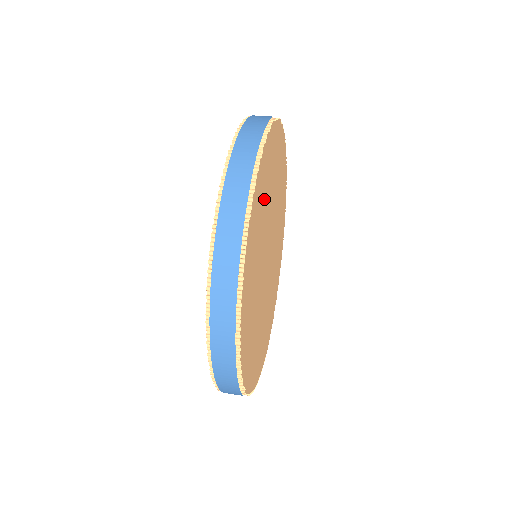
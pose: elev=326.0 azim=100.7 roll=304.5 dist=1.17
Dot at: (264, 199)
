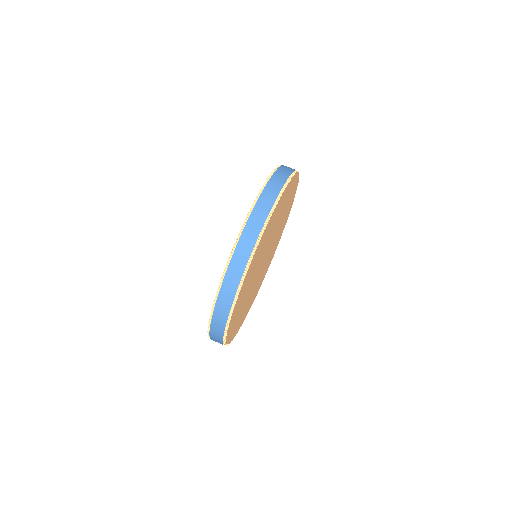
Dot at: (240, 308)
